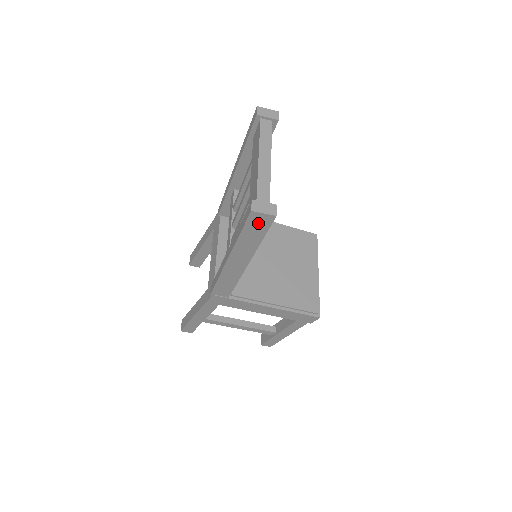
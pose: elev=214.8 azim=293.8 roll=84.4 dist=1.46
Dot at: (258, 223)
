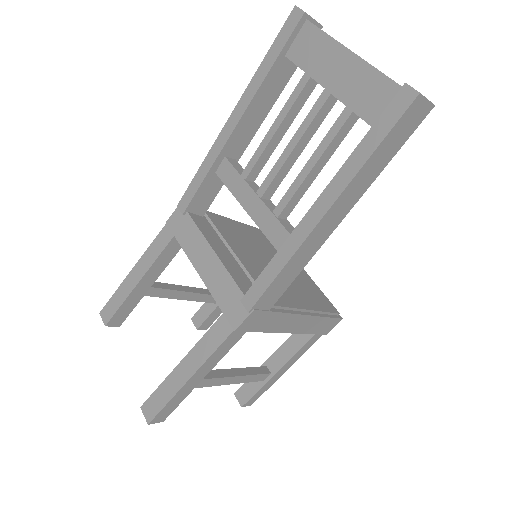
Dot at: (408, 122)
